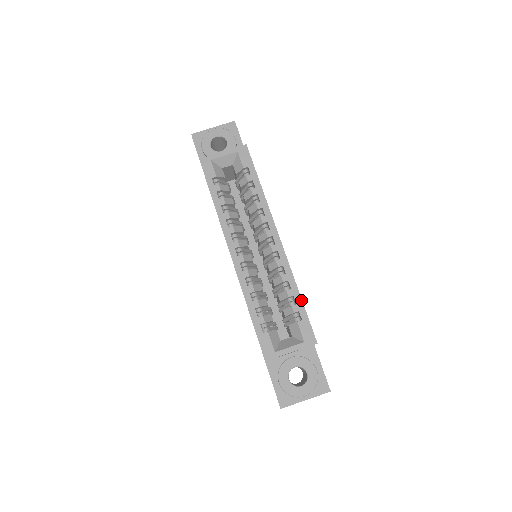
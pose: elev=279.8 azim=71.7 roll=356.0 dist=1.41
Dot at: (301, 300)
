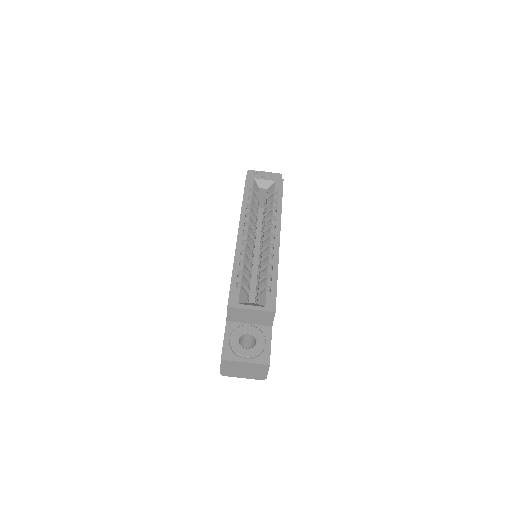
Dot at: (277, 279)
